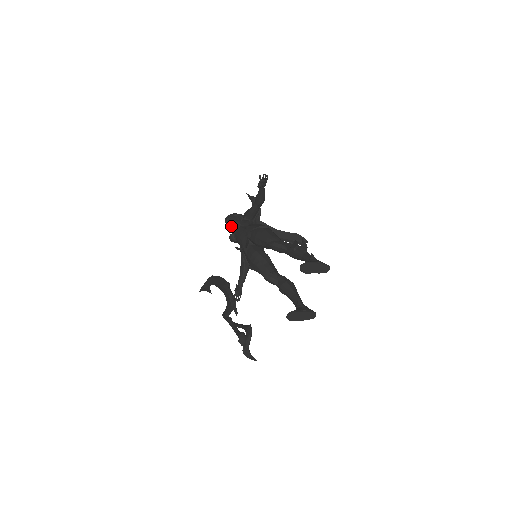
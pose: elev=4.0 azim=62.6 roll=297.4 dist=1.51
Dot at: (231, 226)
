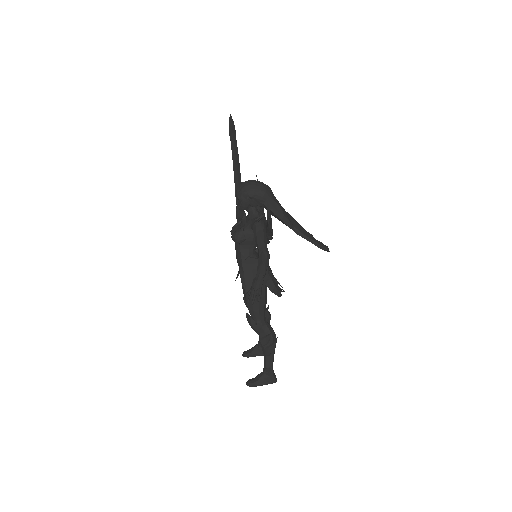
Dot at: (240, 208)
